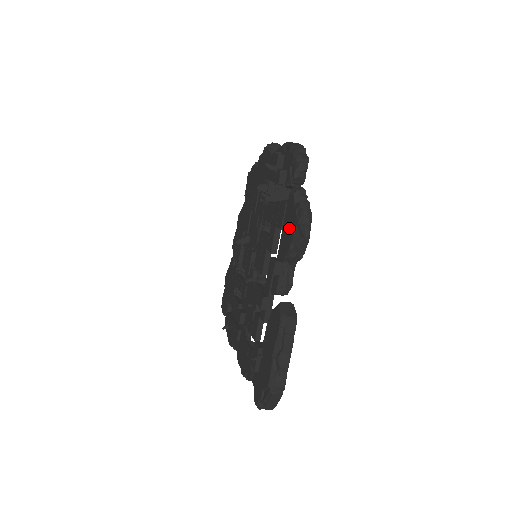
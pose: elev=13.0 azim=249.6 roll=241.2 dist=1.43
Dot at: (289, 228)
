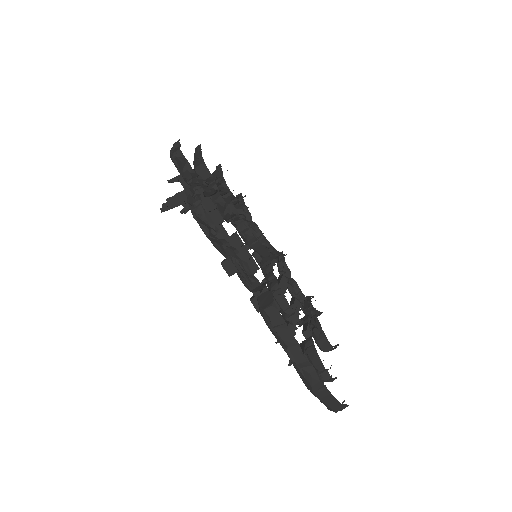
Dot at: occluded
